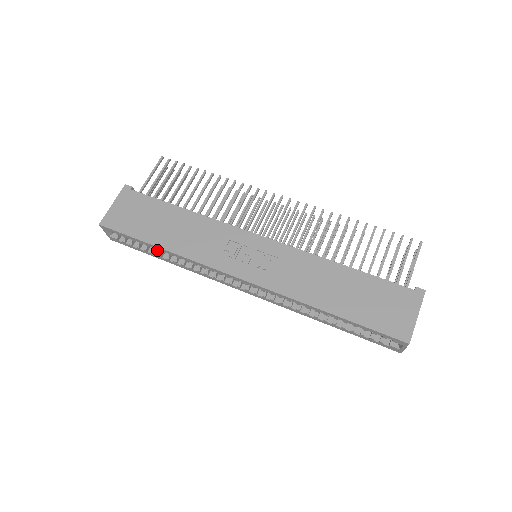
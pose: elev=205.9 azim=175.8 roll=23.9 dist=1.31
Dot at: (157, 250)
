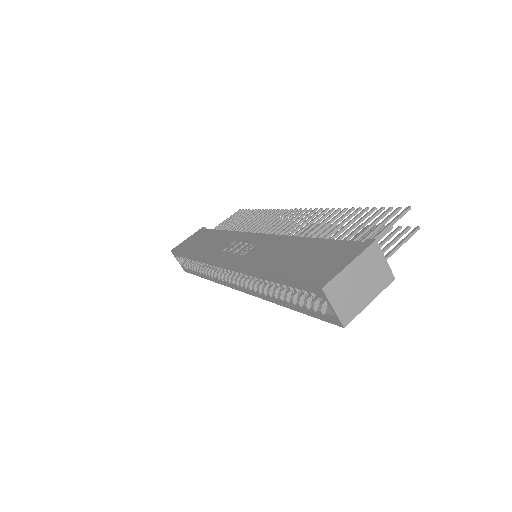
Dot at: occluded
